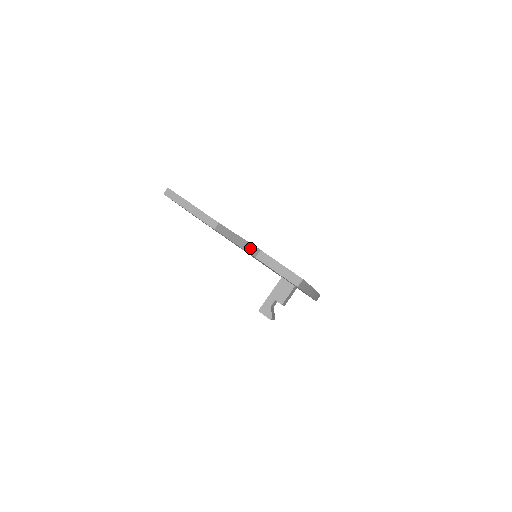
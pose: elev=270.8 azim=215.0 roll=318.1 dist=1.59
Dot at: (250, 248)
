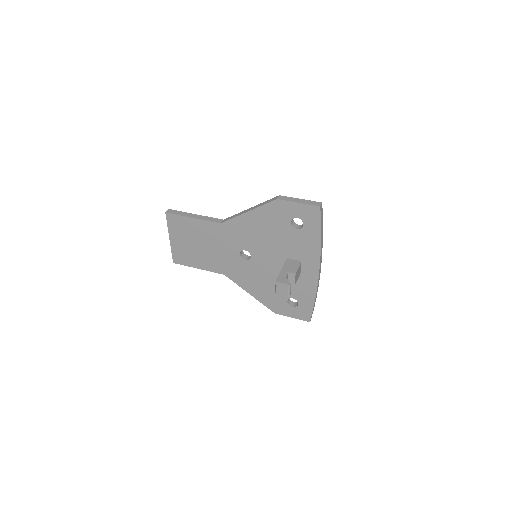
Dot at: (268, 201)
